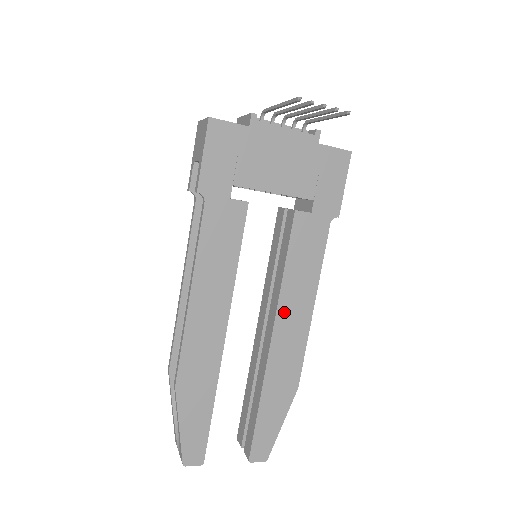
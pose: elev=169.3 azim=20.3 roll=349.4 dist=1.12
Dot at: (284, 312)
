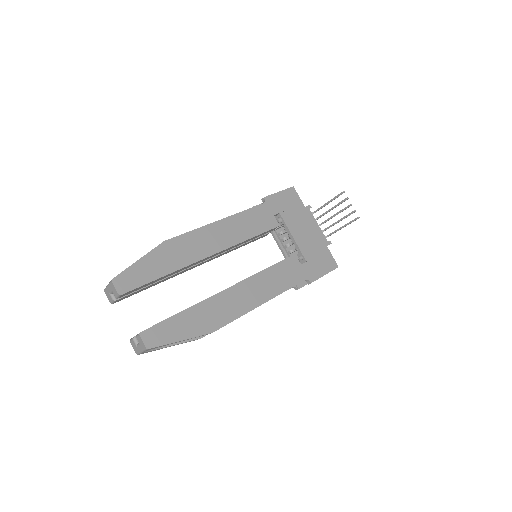
Dot at: (248, 285)
